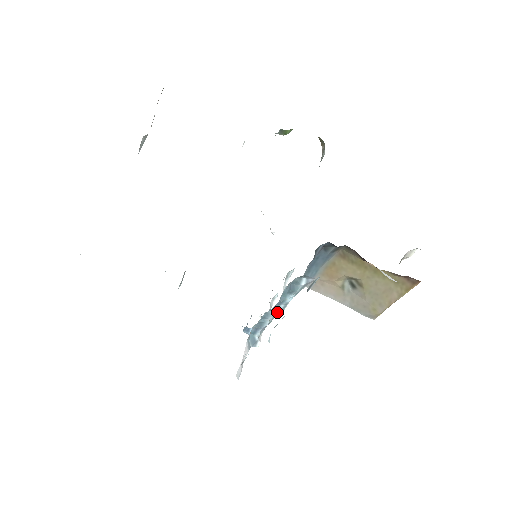
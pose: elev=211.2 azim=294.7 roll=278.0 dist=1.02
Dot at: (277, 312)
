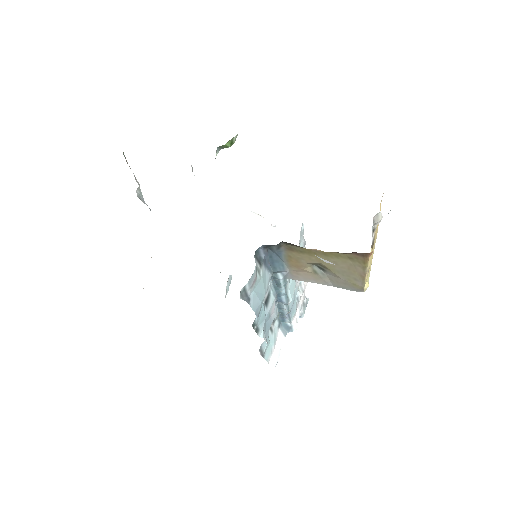
Dot at: (284, 302)
